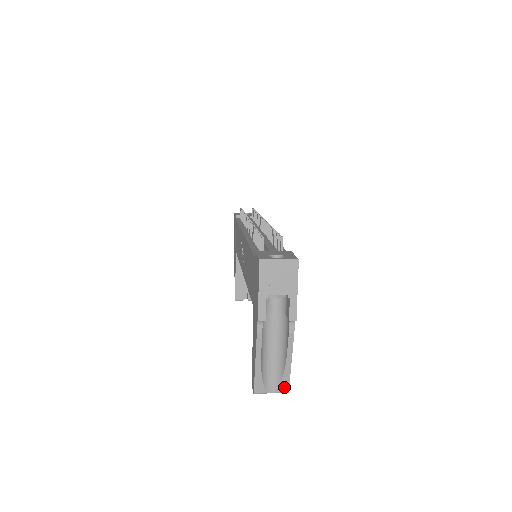
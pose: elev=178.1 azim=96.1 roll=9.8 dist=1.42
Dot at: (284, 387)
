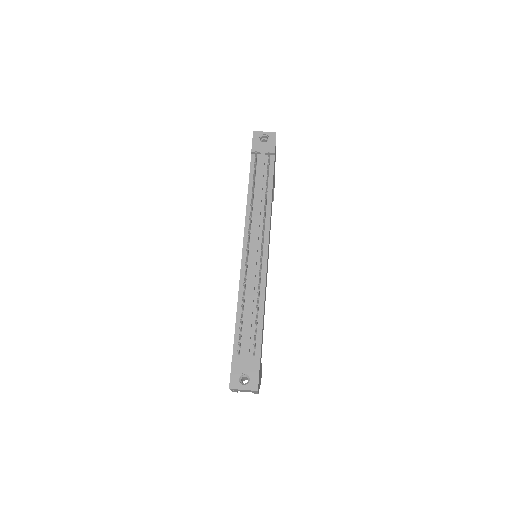
Dot at: occluded
